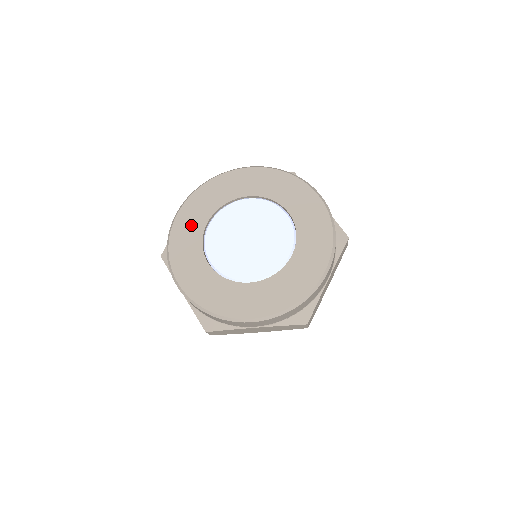
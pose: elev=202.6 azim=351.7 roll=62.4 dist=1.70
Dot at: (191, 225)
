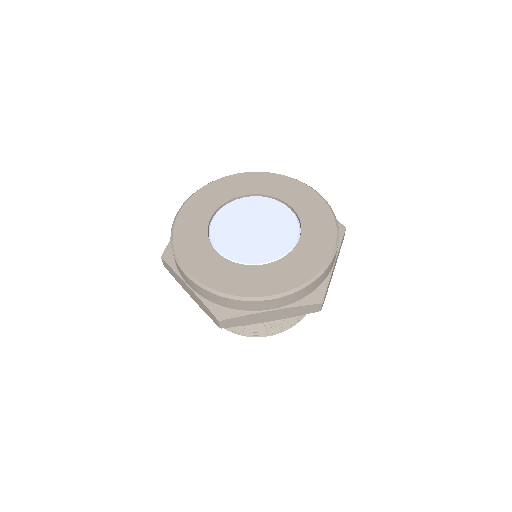
Dot at: (194, 221)
